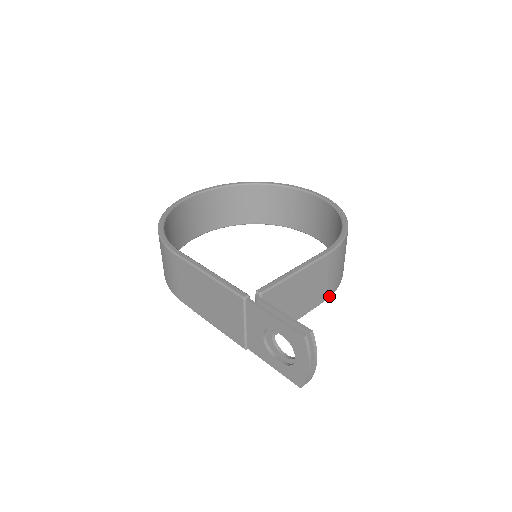
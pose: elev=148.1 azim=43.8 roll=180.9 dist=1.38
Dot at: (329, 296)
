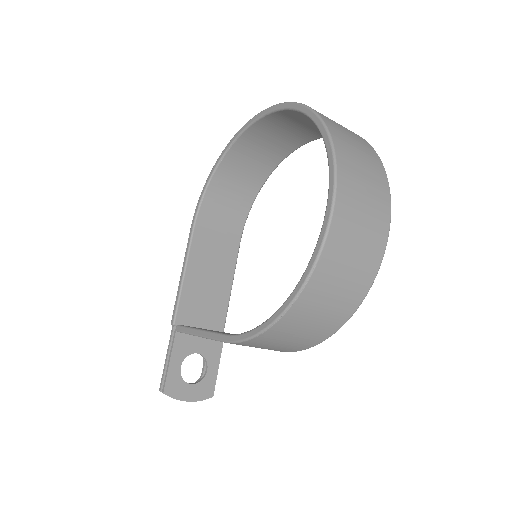
Dot at: (285, 351)
